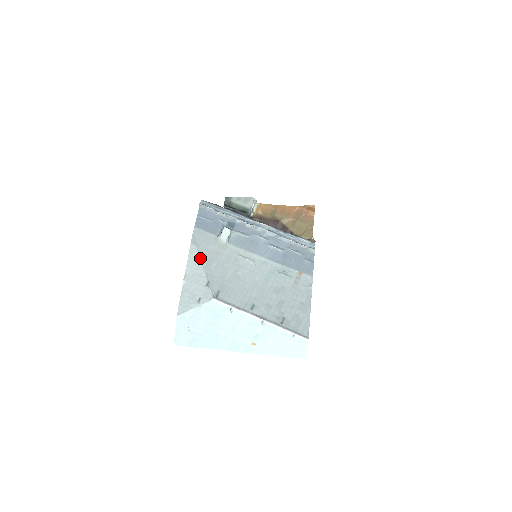
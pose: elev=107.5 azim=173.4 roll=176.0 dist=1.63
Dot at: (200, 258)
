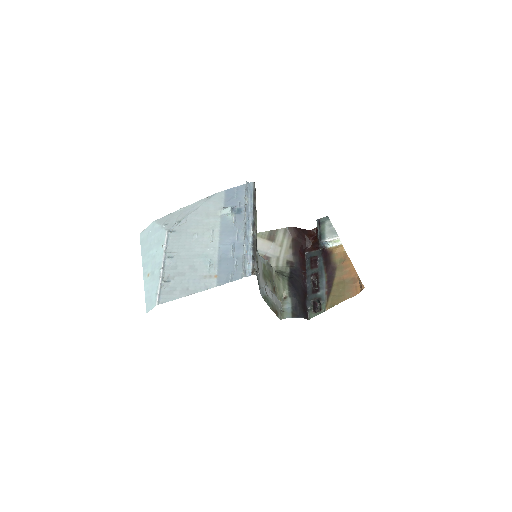
Dot at: (198, 207)
